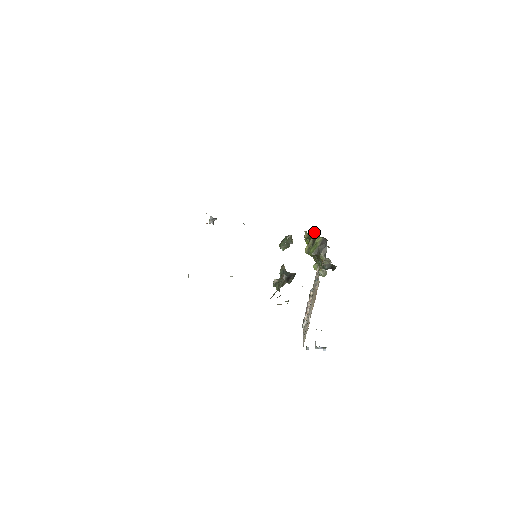
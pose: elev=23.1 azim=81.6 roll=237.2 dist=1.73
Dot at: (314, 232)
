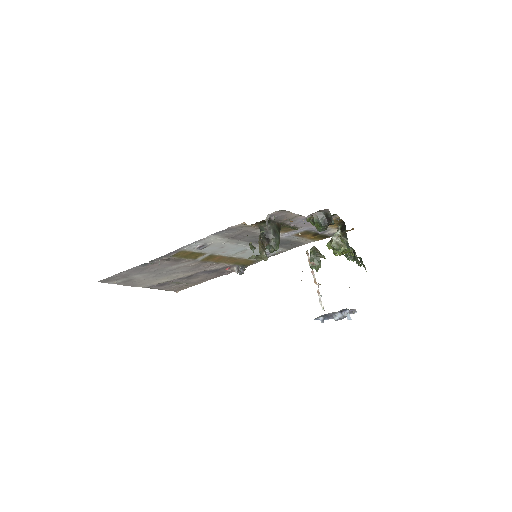
Dot at: occluded
